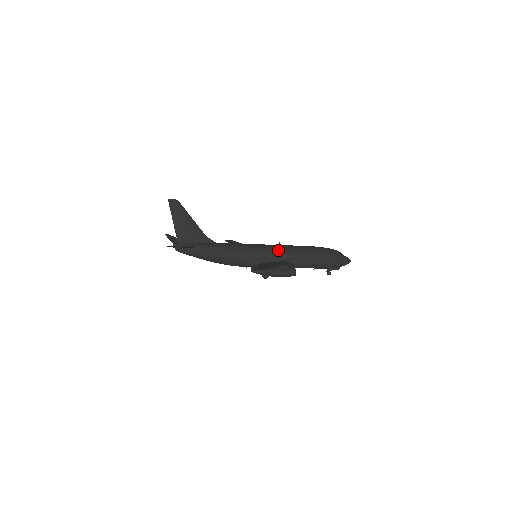
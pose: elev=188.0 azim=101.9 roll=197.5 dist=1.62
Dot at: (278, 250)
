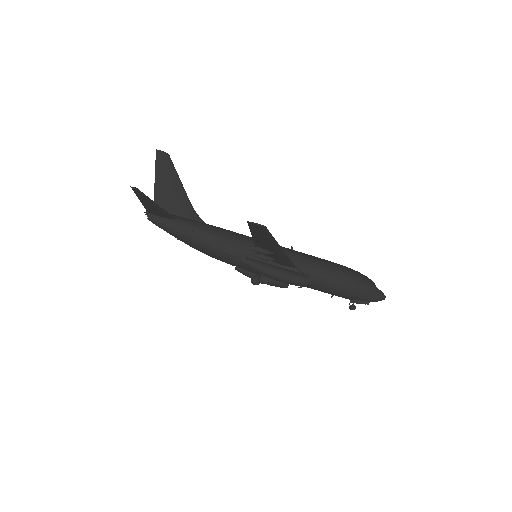
Dot at: (288, 252)
